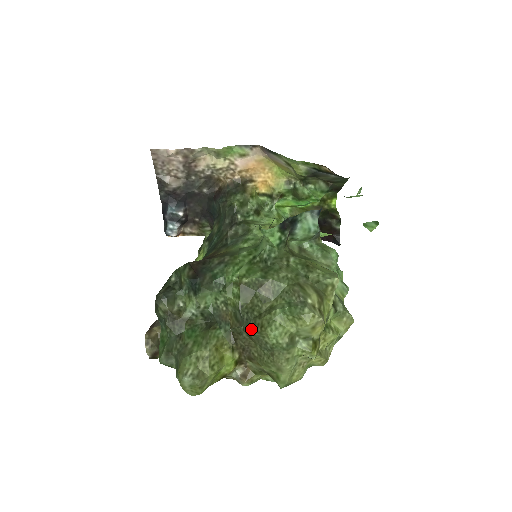
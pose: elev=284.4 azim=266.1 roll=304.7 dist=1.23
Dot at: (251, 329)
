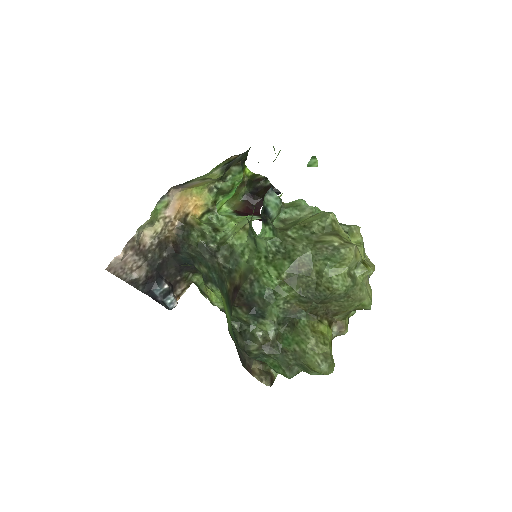
Dot at: (322, 298)
